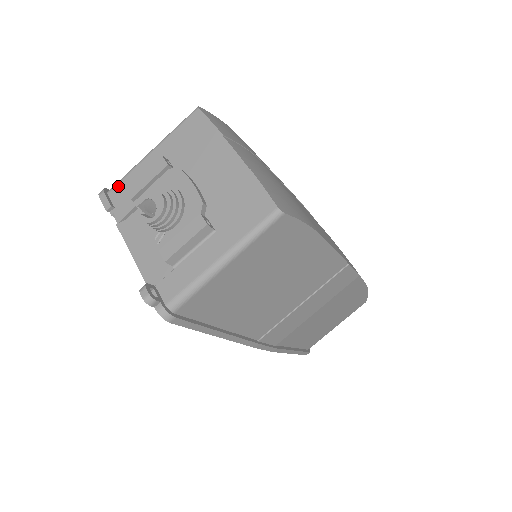
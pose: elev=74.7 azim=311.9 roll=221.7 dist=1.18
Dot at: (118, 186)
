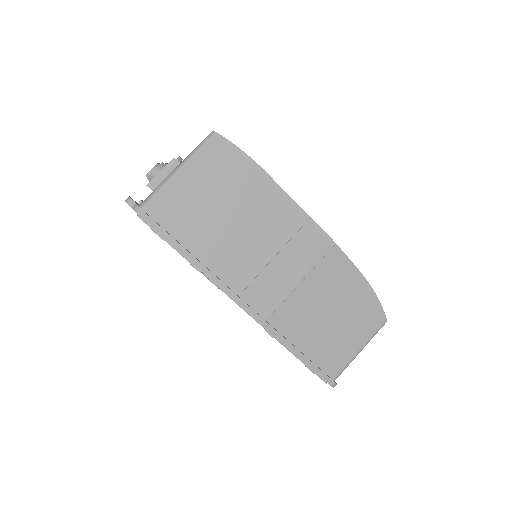
Dot at: occluded
